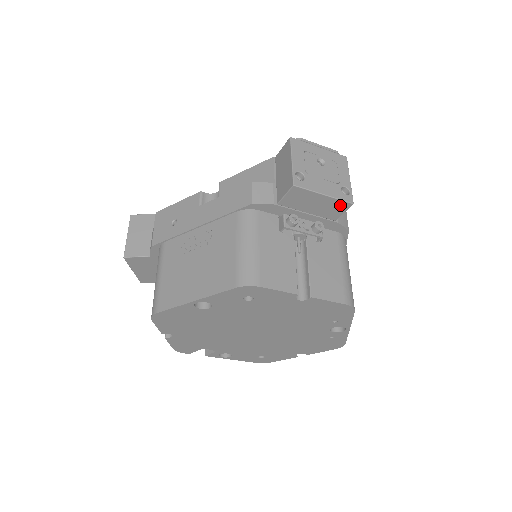
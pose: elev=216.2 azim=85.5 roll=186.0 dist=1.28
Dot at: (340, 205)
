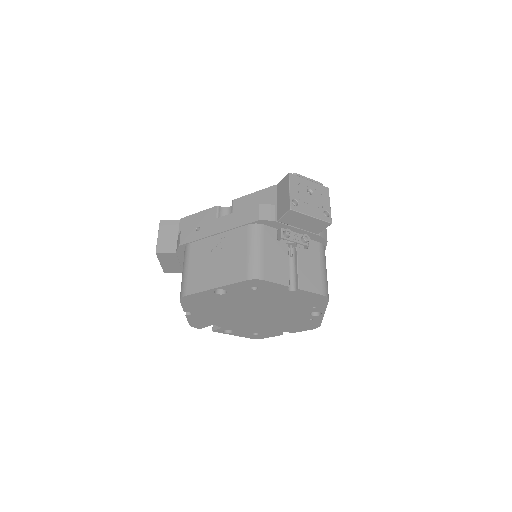
Dot at: (322, 224)
